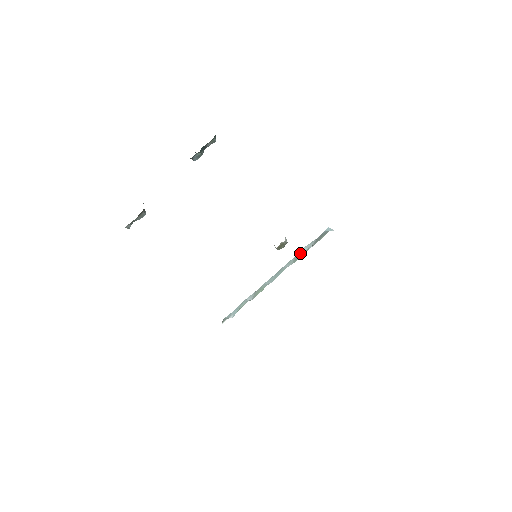
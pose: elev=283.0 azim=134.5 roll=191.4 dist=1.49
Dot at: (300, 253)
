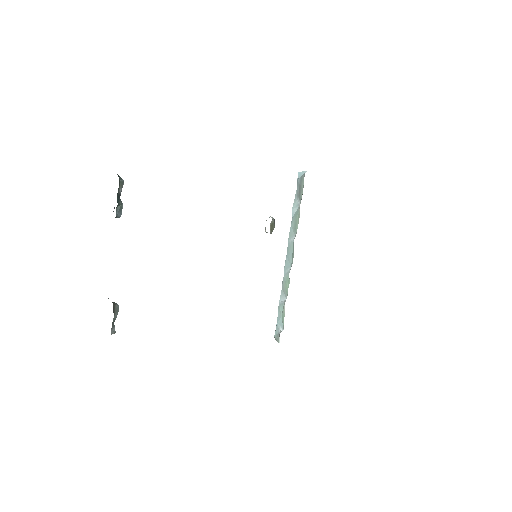
Dot at: (293, 218)
